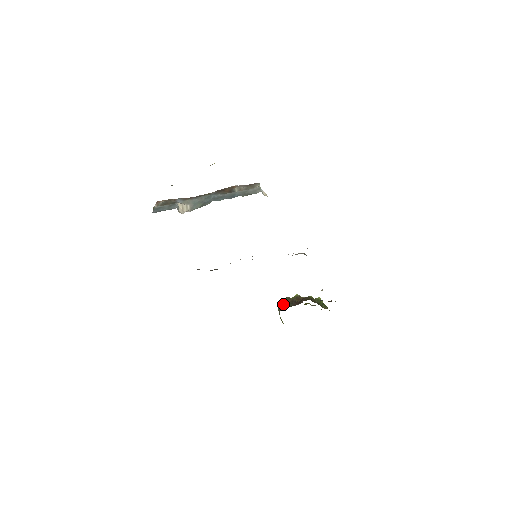
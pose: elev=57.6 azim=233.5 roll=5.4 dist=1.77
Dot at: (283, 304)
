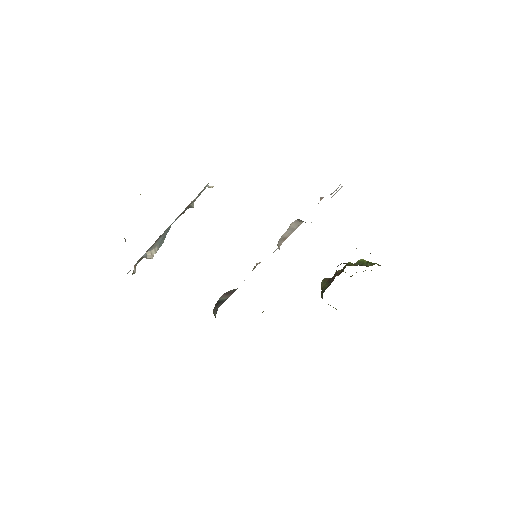
Dot at: (322, 289)
